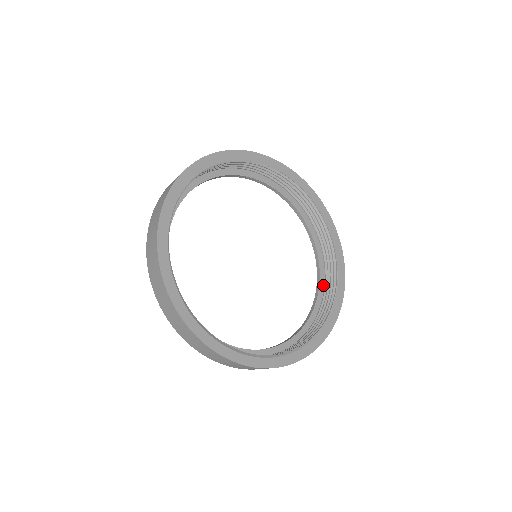
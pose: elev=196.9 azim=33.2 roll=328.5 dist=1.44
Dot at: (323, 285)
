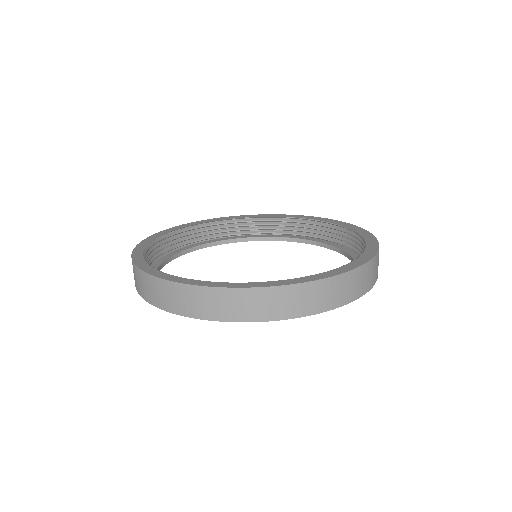
Dot at: occluded
